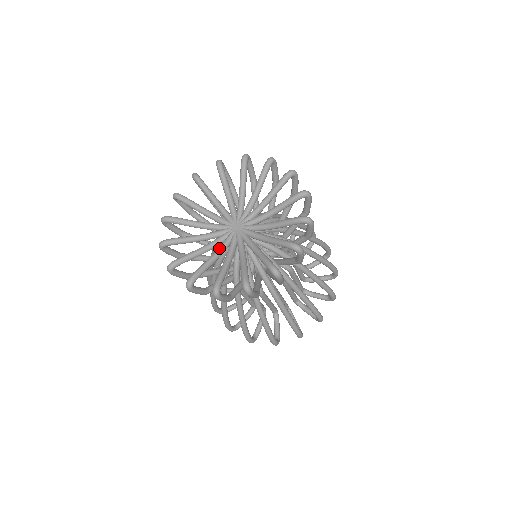
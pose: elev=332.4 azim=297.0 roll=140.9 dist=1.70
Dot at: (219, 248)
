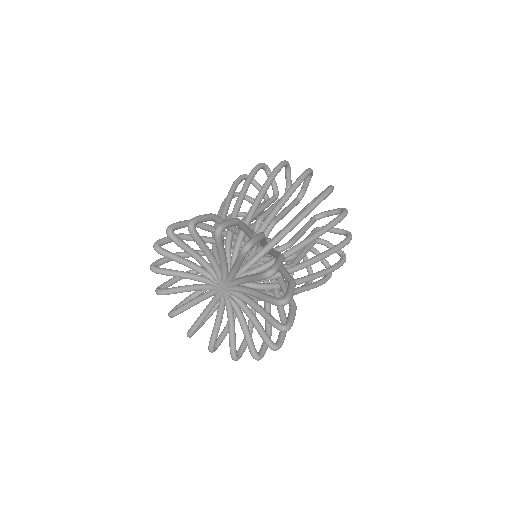
Dot at: (209, 306)
